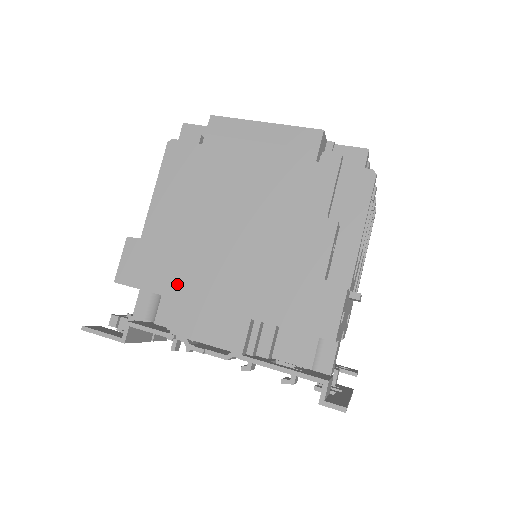
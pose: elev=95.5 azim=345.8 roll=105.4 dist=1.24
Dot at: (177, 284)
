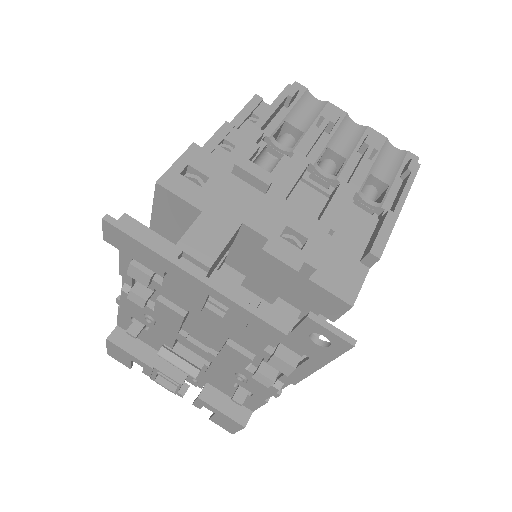
Dot at: occluded
